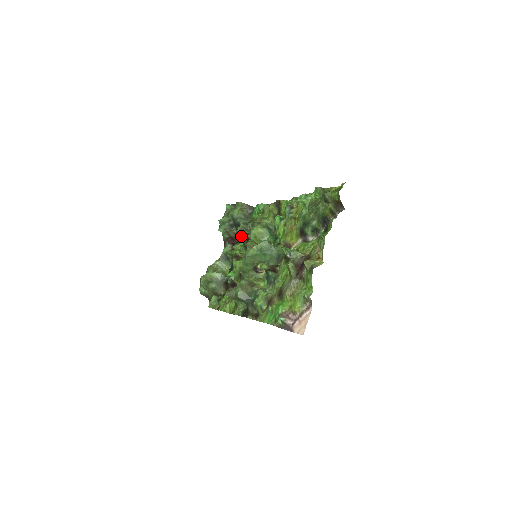
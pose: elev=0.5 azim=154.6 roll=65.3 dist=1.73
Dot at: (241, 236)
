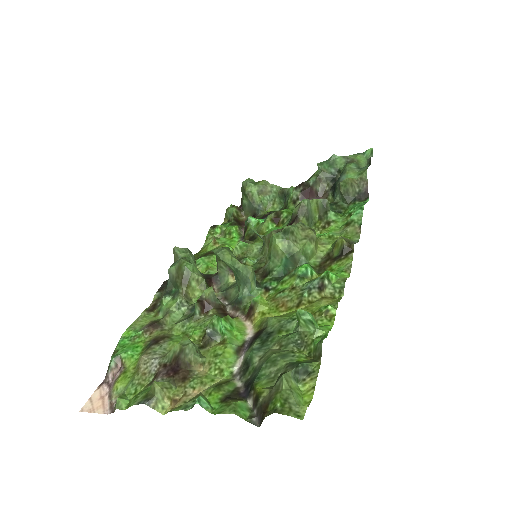
Dot at: (293, 212)
